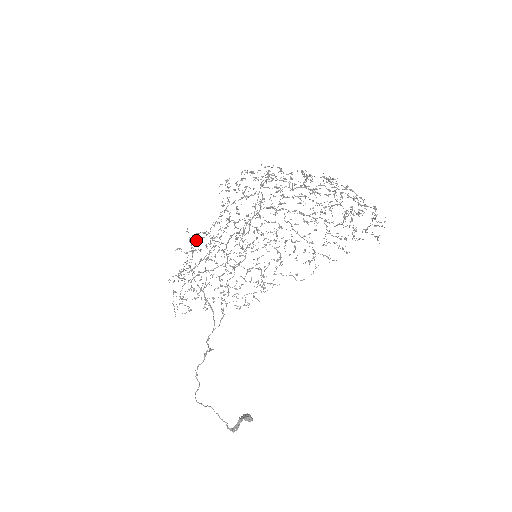
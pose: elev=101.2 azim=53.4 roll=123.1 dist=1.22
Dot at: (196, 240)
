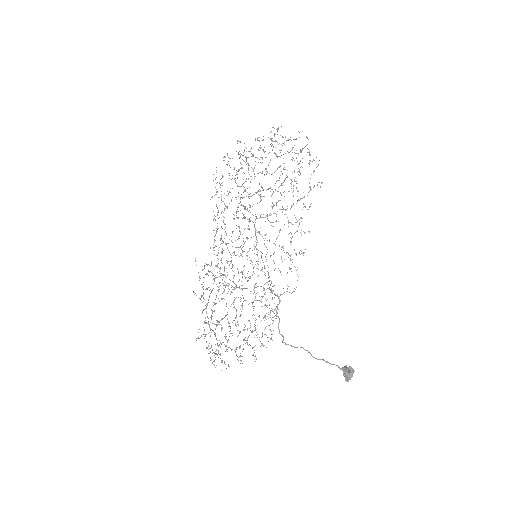
Dot at: occluded
